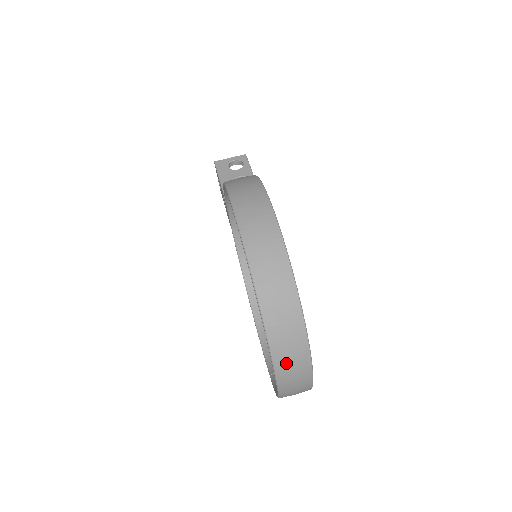
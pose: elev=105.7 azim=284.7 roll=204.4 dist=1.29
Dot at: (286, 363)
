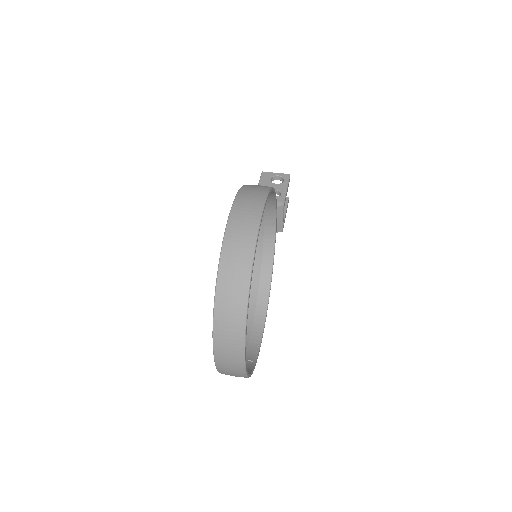
Dot at: (223, 337)
